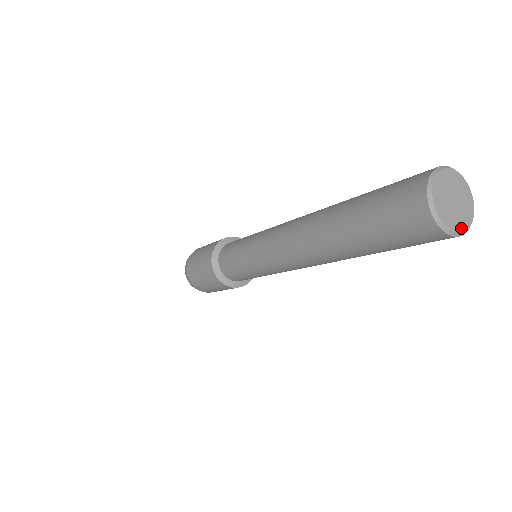
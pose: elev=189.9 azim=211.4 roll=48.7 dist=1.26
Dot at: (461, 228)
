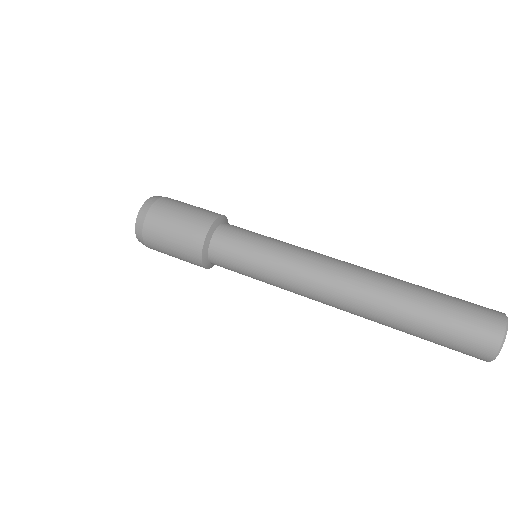
Dot at: occluded
